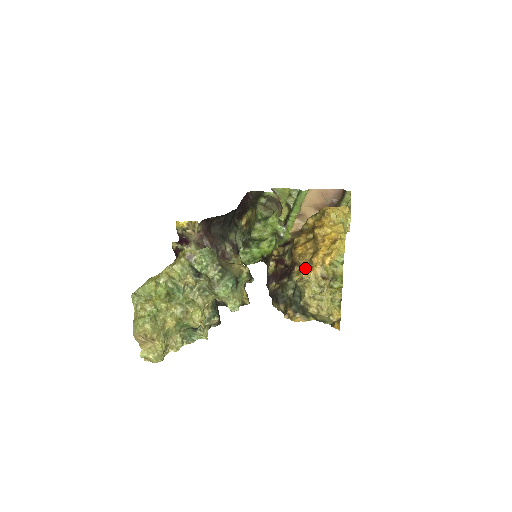
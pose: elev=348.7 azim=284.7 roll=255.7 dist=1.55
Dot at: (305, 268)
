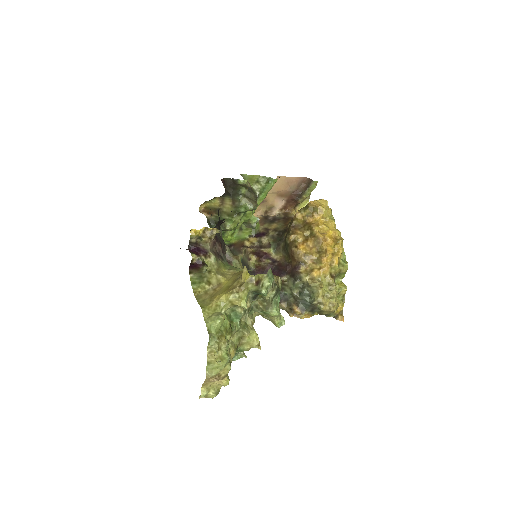
Dot at: (314, 268)
